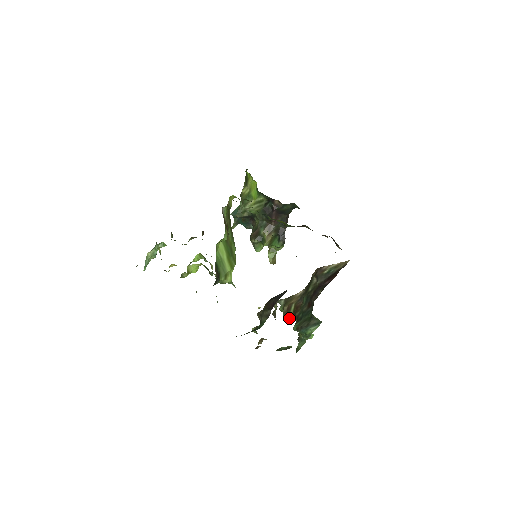
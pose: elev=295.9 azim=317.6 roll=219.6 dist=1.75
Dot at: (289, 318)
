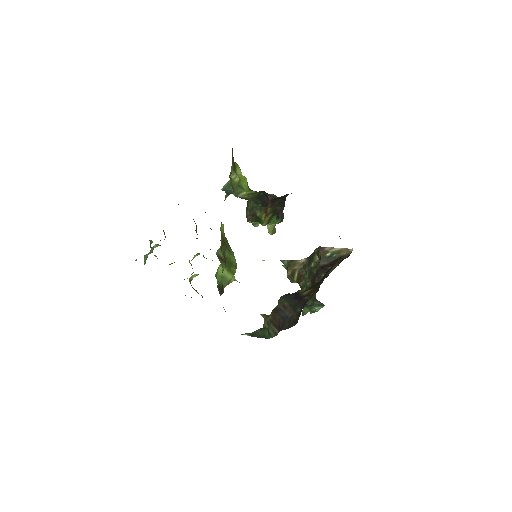
Dot at: occluded
